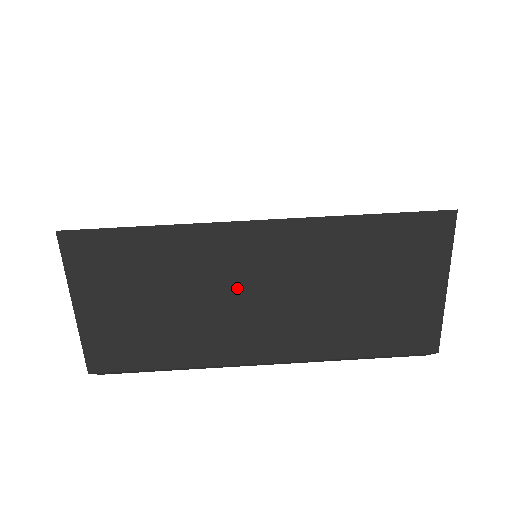
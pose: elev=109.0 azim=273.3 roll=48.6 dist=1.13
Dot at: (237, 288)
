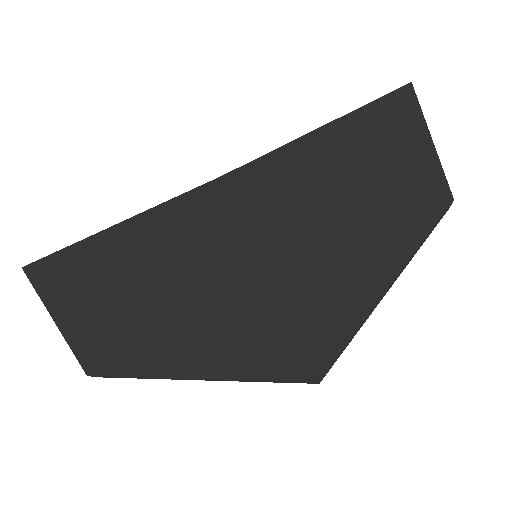
Dot at: (363, 190)
